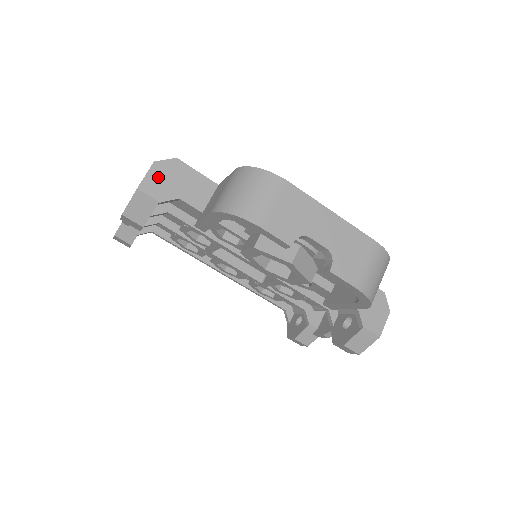
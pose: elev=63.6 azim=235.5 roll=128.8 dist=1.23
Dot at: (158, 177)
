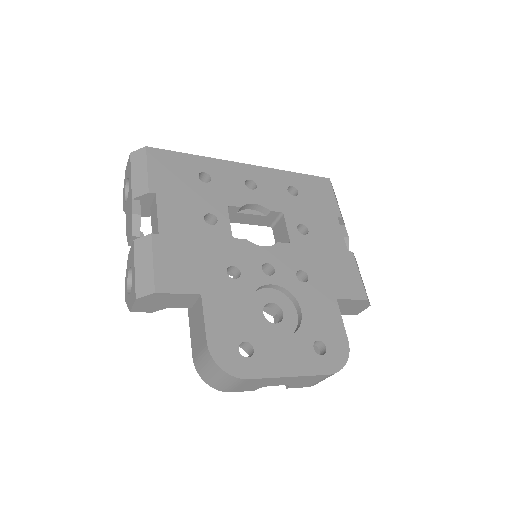
Dot at: (144, 304)
